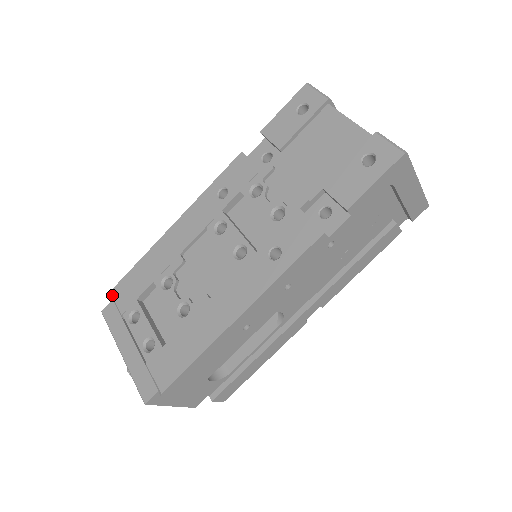
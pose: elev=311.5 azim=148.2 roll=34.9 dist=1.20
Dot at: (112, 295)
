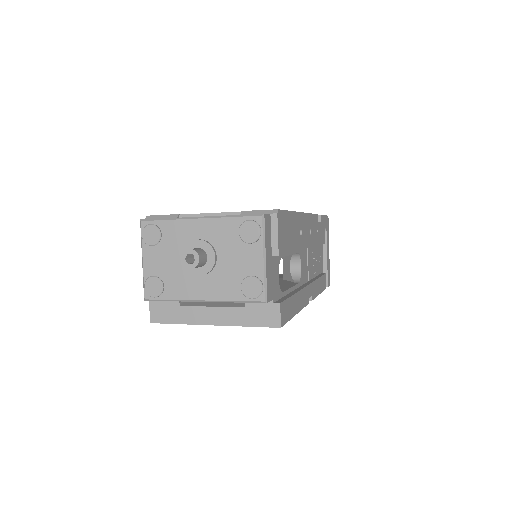
Dot at: (153, 215)
